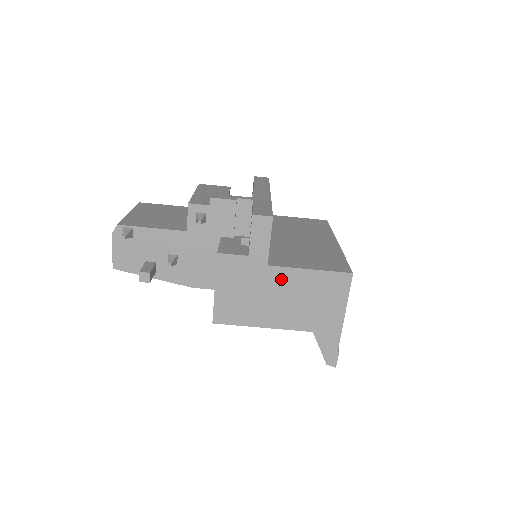
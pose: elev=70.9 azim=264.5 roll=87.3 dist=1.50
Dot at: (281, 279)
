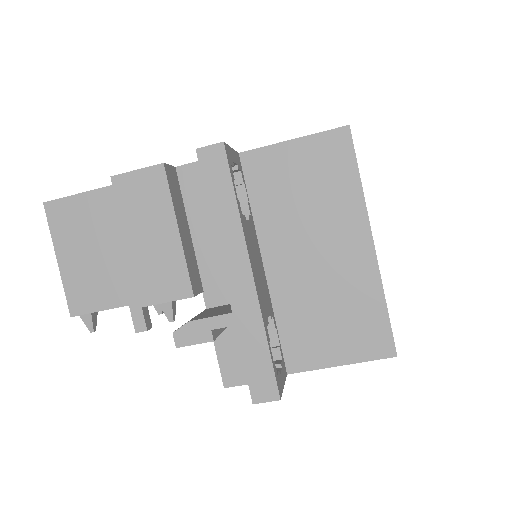
Dot at: occluded
